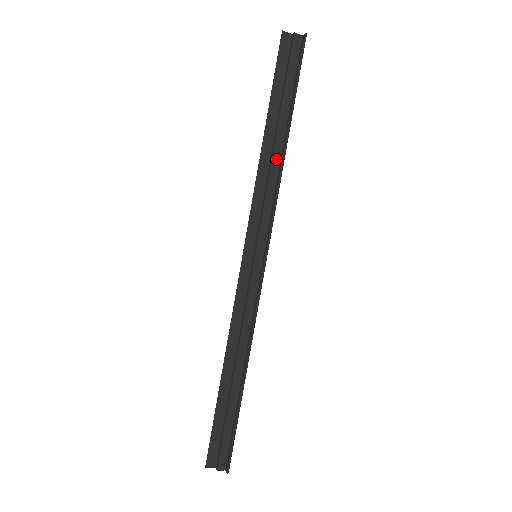
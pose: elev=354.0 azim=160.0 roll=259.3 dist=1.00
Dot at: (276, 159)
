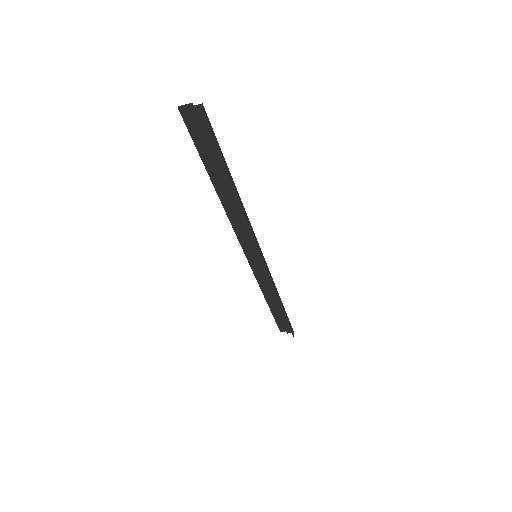
Dot at: (236, 204)
